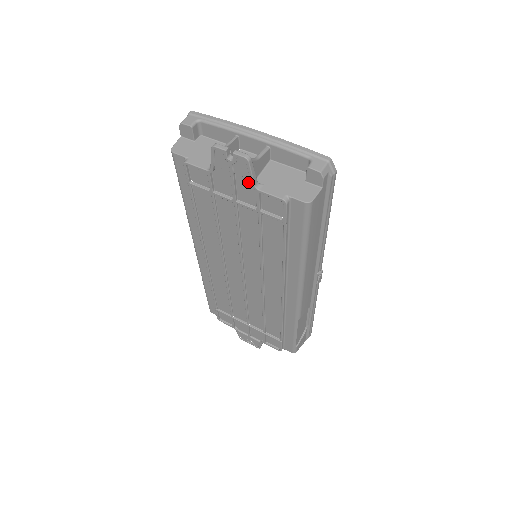
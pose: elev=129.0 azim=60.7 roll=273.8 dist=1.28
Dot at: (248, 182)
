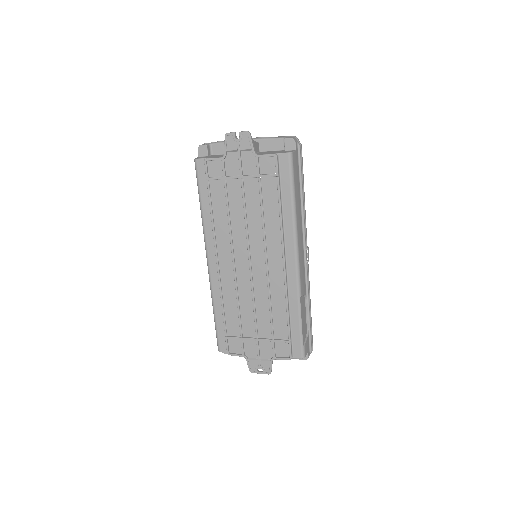
Dot at: (250, 154)
